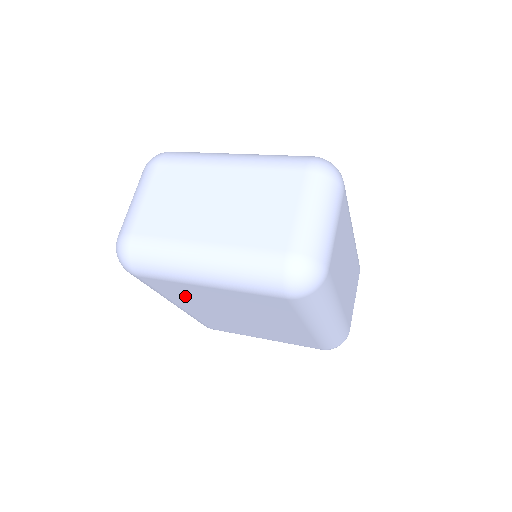
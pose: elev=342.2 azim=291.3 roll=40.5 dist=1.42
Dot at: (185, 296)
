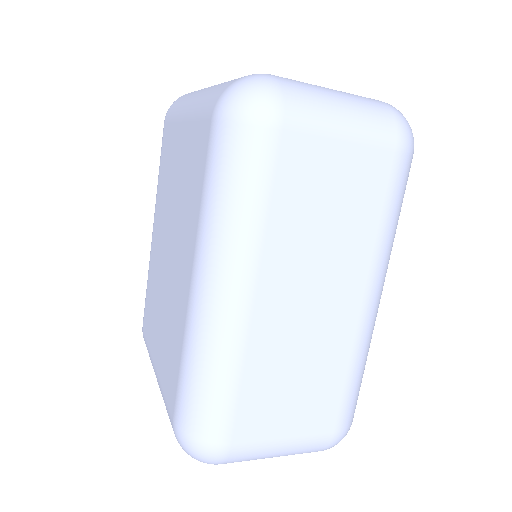
Dot at: (165, 178)
